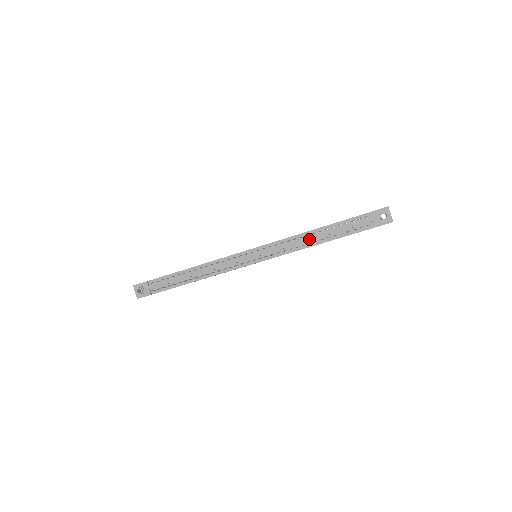
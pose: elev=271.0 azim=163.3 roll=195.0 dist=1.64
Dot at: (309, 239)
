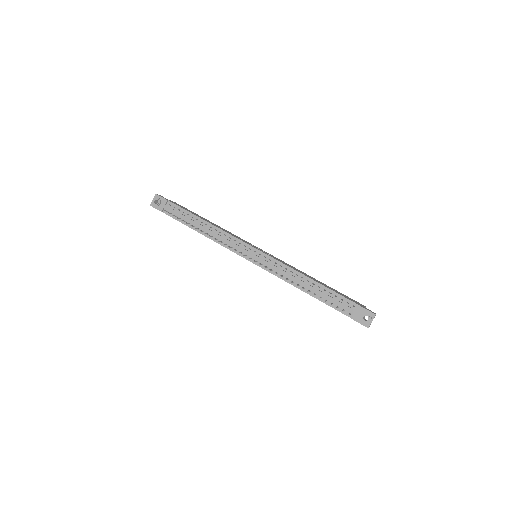
Dot at: (301, 282)
